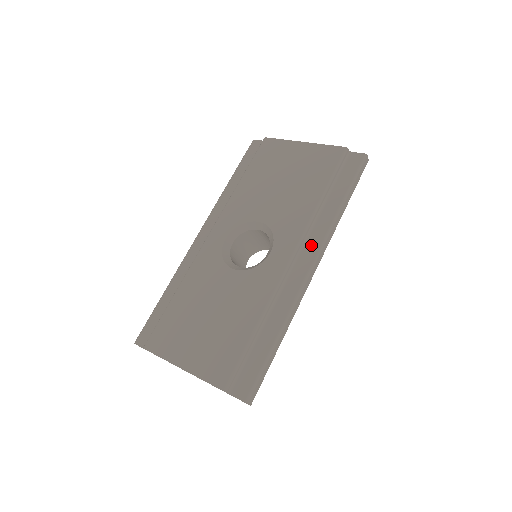
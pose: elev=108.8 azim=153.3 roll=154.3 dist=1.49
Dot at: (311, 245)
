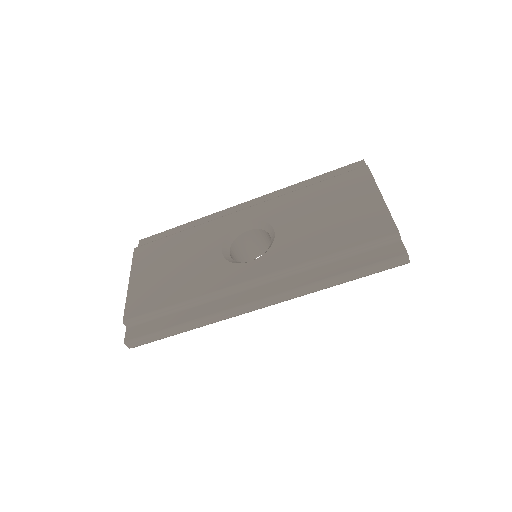
Dot at: (277, 285)
